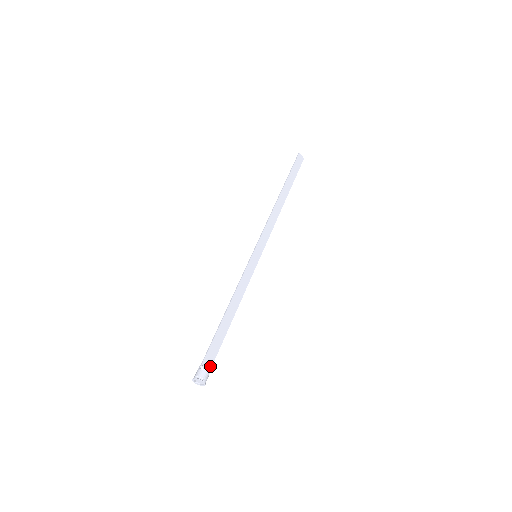
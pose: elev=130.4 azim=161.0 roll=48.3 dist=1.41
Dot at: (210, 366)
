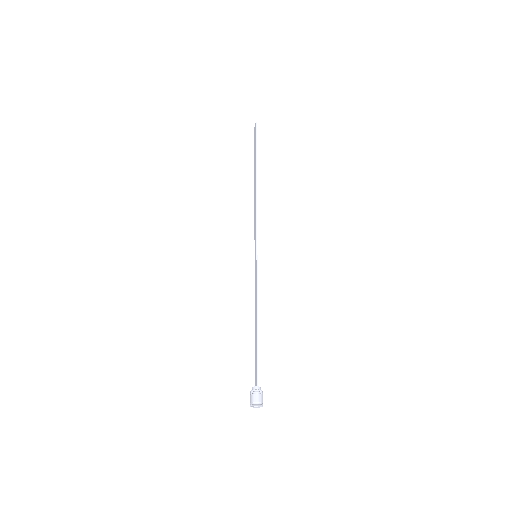
Dot at: occluded
